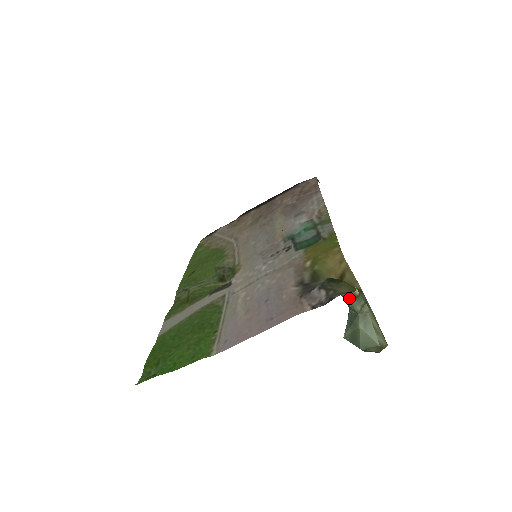
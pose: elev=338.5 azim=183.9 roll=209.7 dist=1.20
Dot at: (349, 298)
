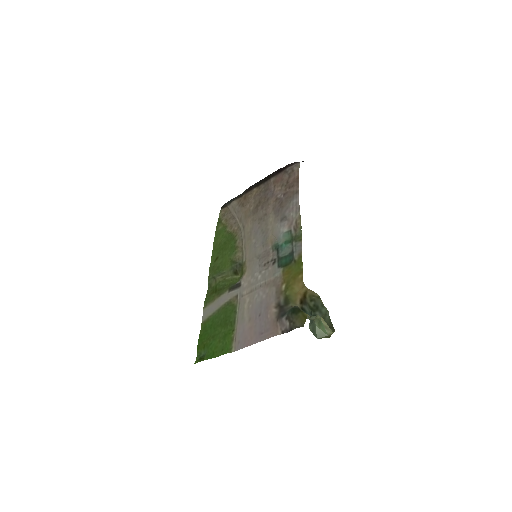
Dot at: occluded
